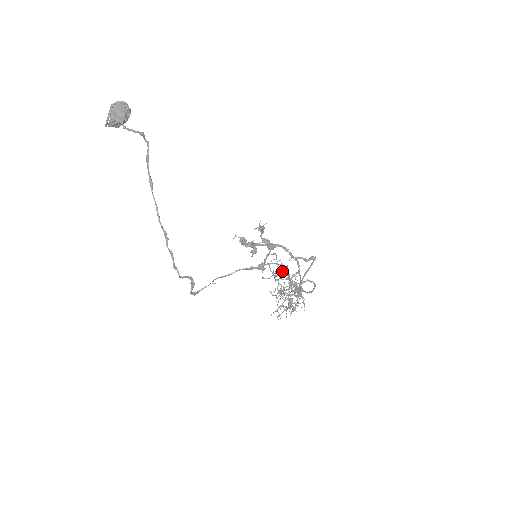
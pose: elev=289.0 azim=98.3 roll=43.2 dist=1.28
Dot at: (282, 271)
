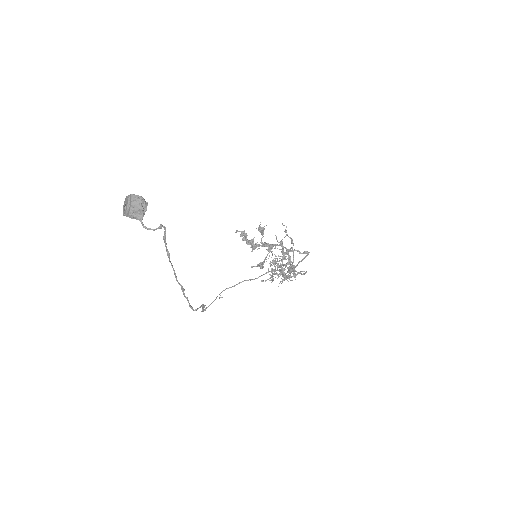
Dot at: occluded
